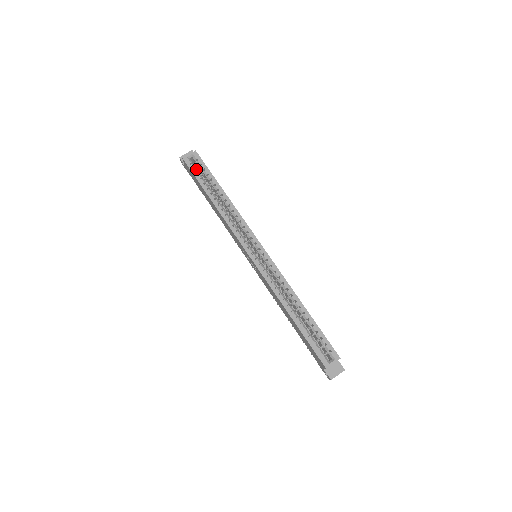
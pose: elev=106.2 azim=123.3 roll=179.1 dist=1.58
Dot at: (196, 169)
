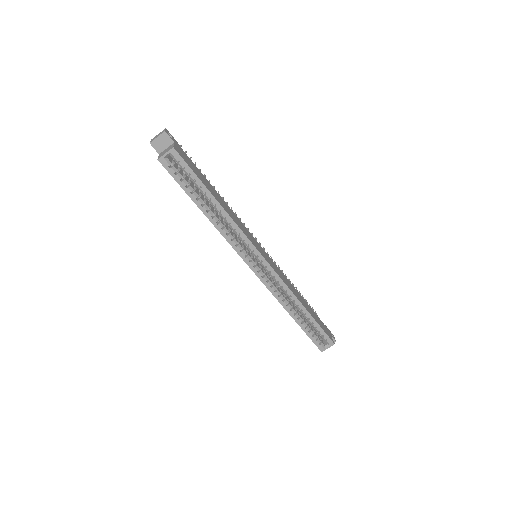
Dot at: (178, 173)
